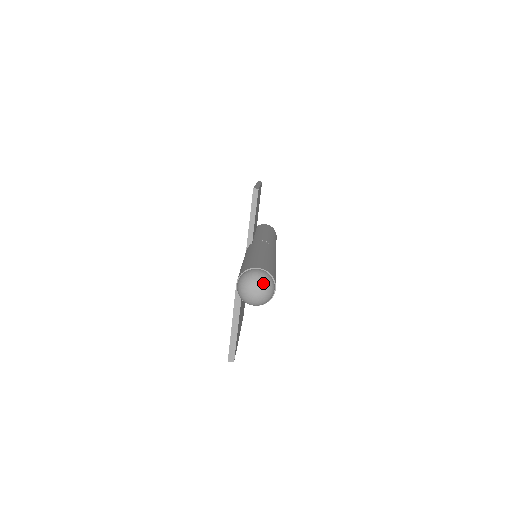
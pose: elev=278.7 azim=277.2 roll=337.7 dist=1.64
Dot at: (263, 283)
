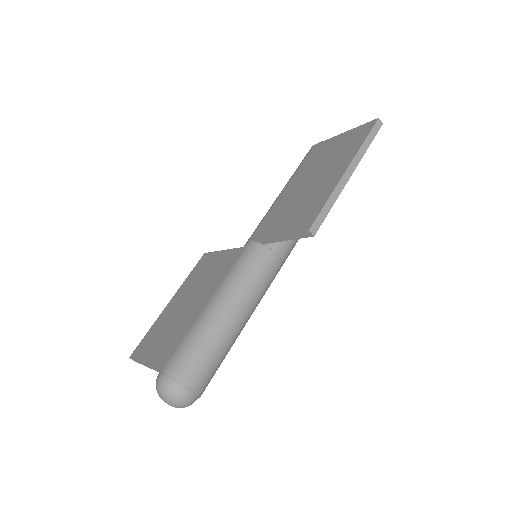
Dot at: (180, 407)
